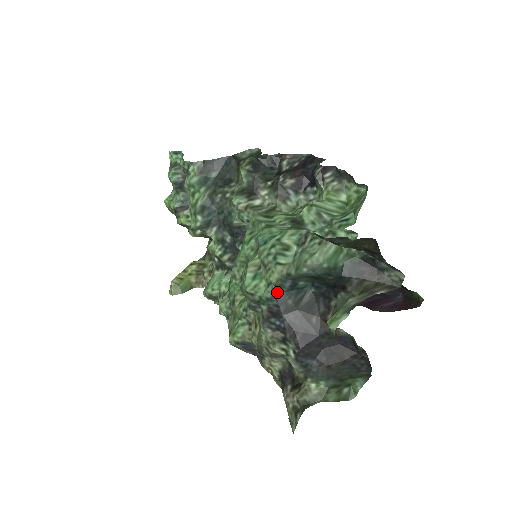
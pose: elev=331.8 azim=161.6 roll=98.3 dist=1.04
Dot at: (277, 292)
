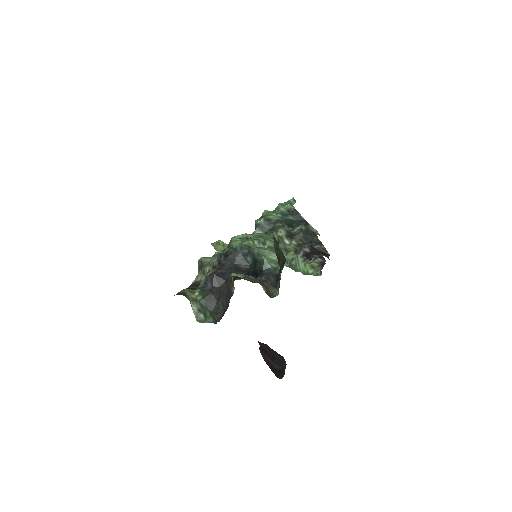
Dot at: (238, 249)
